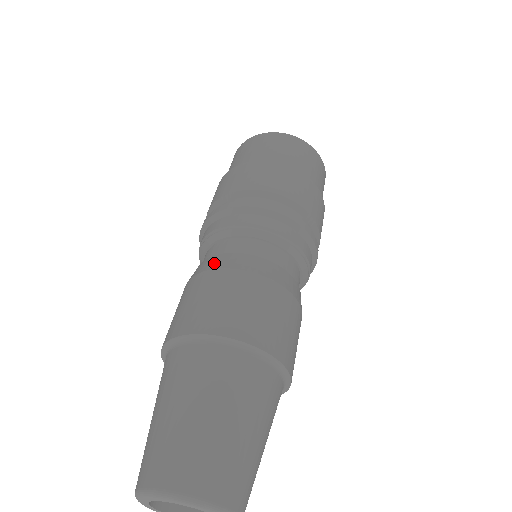
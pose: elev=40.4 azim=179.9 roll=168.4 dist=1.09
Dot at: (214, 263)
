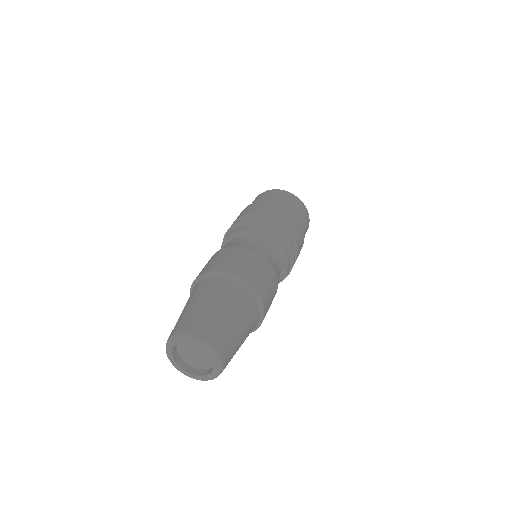
Dot at: (265, 255)
